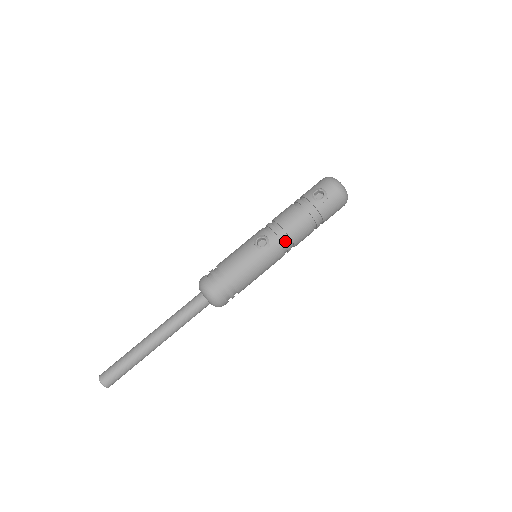
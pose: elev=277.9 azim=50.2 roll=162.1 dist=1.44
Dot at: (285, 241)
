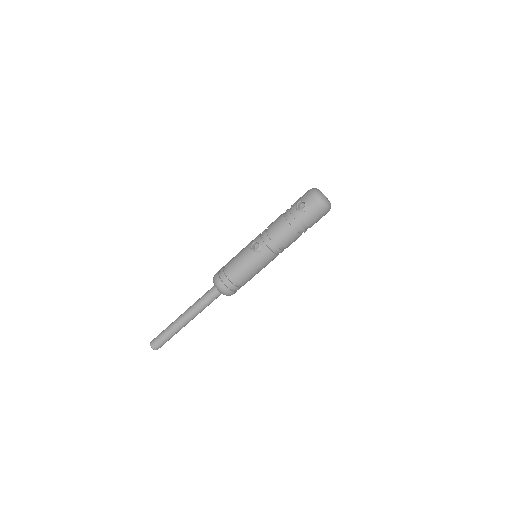
Dot at: (273, 245)
